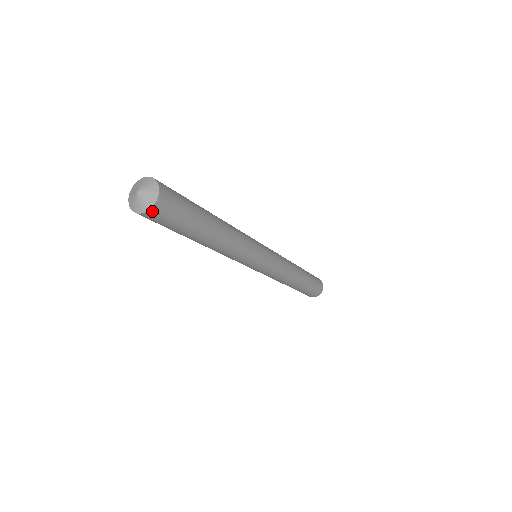
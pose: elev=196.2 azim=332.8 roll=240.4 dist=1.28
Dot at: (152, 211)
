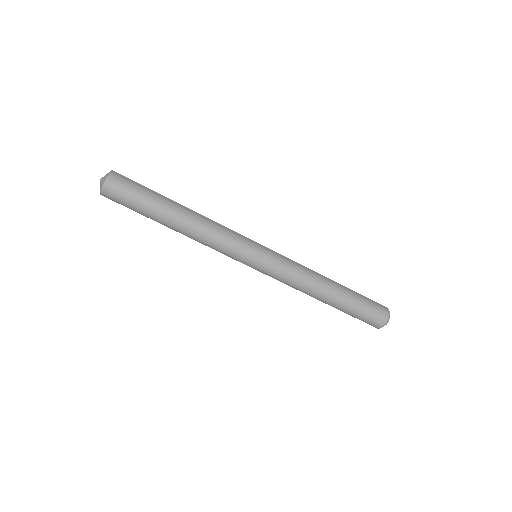
Dot at: (109, 182)
